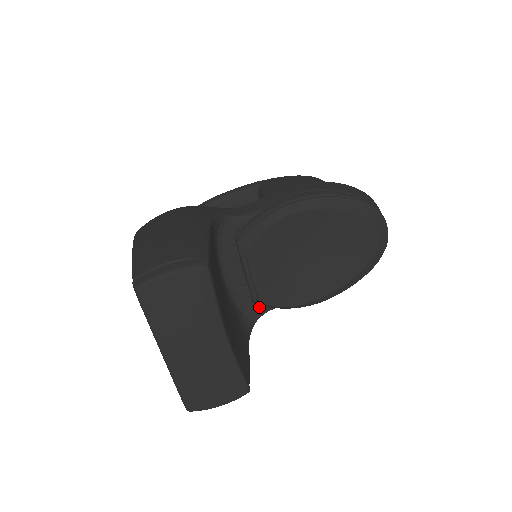
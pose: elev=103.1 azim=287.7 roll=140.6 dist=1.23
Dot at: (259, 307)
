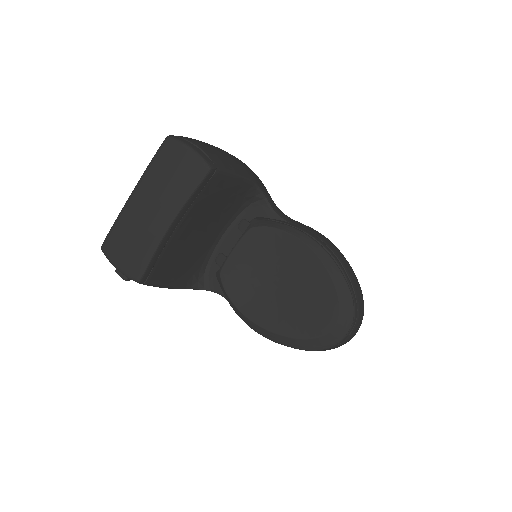
Dot at: (217, 283)
